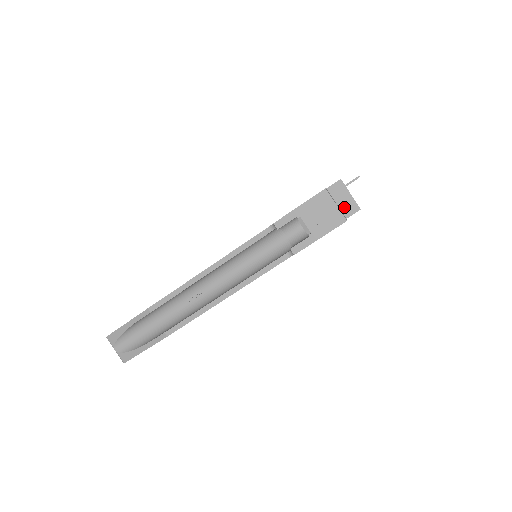
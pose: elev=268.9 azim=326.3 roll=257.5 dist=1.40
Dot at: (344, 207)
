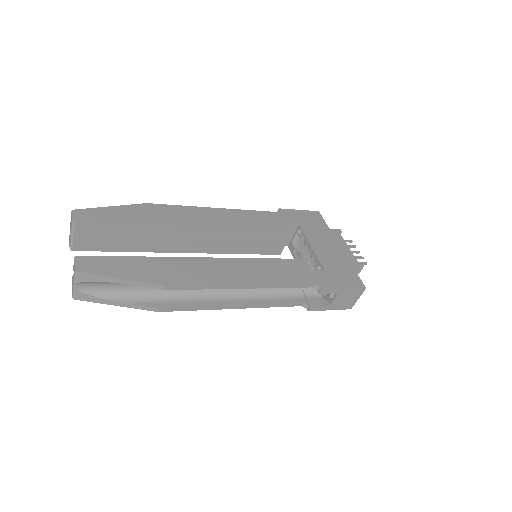
Dot at: occluded
